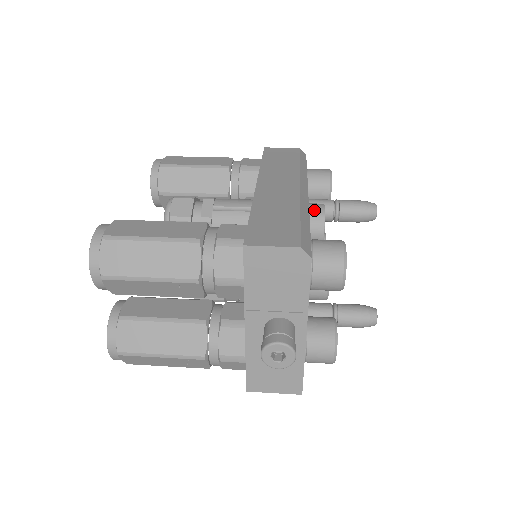
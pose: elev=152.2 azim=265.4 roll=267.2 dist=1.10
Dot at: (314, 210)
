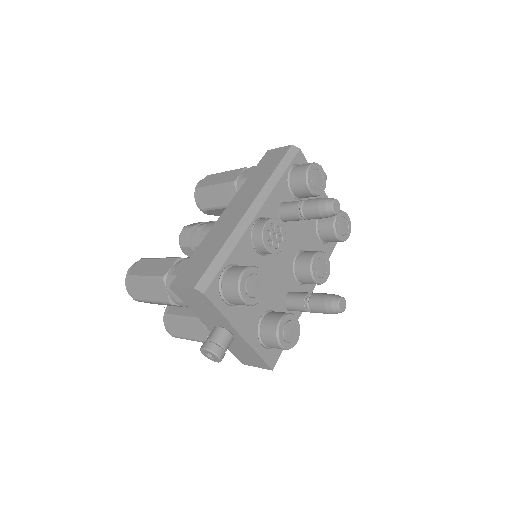
Dot at: (256, 229)
